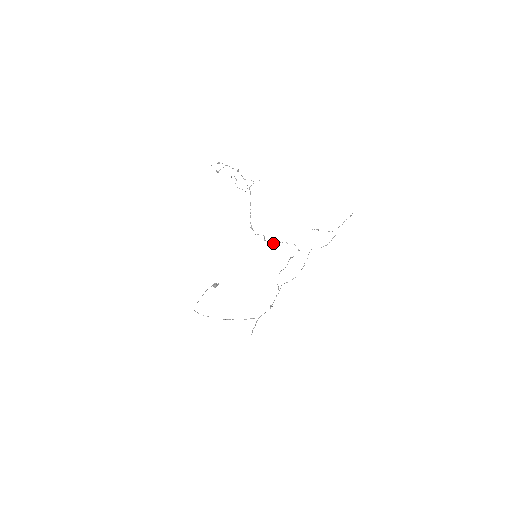
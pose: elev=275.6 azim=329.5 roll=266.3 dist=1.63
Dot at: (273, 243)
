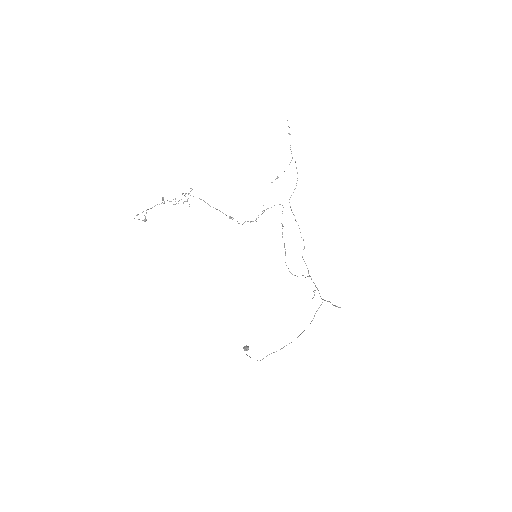
Dot at: occluded
